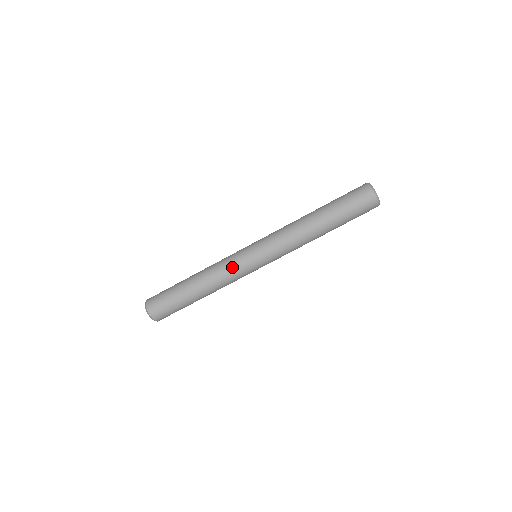
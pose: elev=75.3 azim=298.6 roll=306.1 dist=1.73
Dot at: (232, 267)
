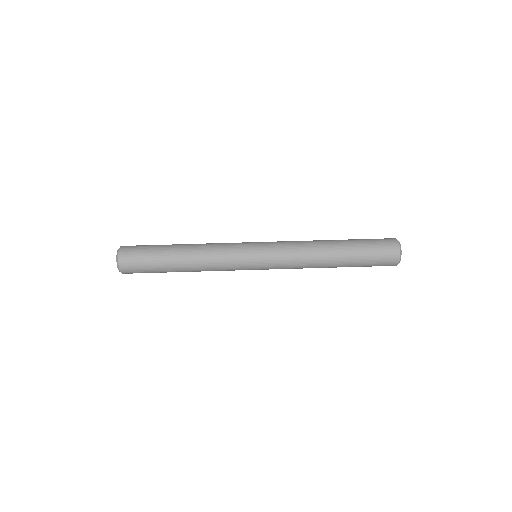
Dot at: occluded
